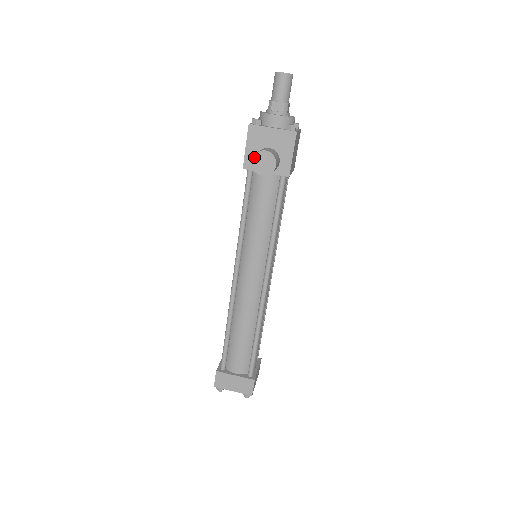
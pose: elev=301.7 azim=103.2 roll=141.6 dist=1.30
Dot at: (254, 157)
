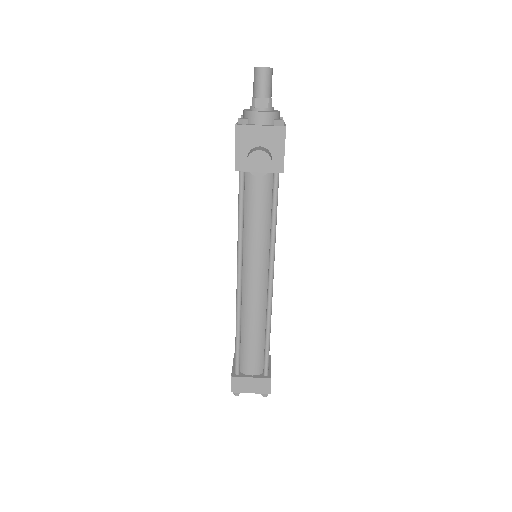
Dot at: (248, 158)
